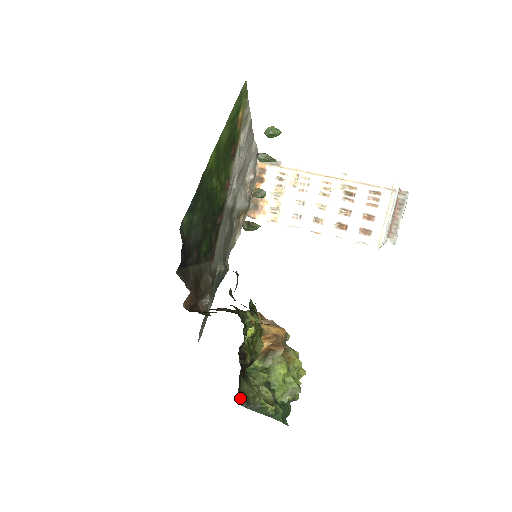
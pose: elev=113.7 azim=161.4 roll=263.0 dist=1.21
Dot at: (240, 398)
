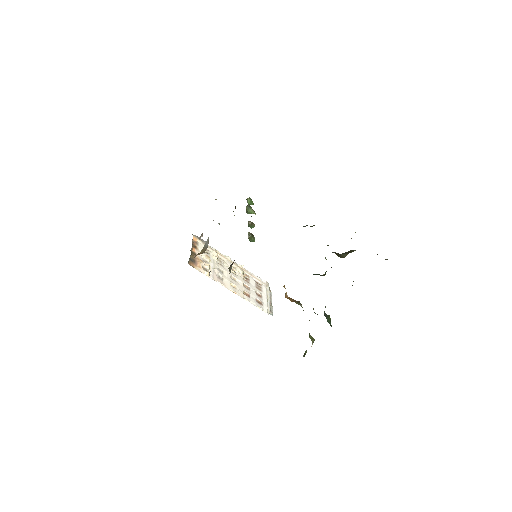
Dot at: occluded
